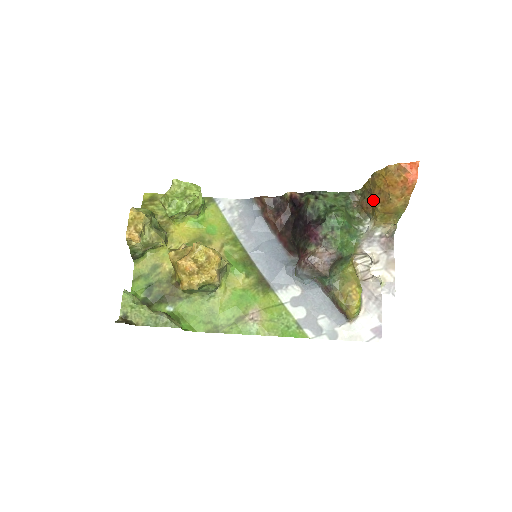
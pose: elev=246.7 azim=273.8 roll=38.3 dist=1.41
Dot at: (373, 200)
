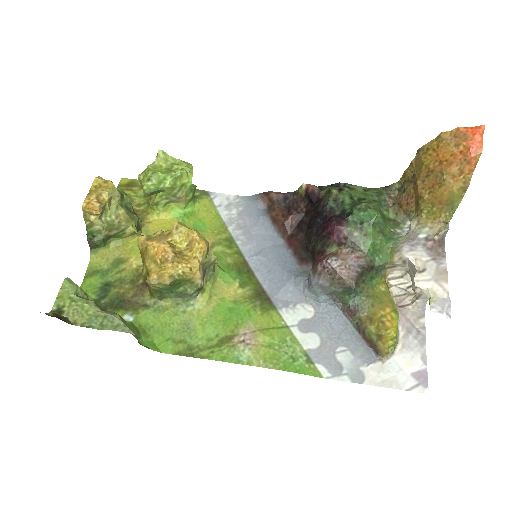
Dot at: (418, 187)
